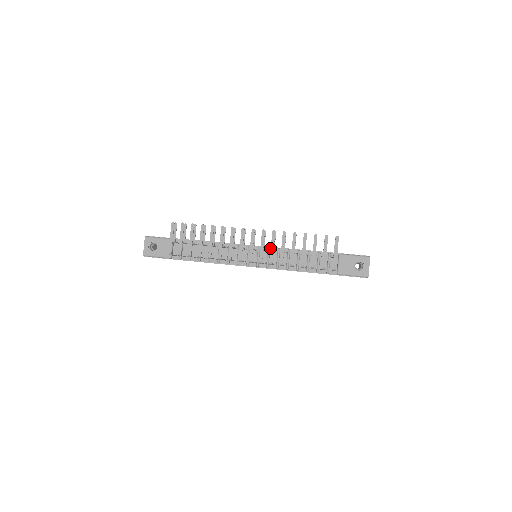
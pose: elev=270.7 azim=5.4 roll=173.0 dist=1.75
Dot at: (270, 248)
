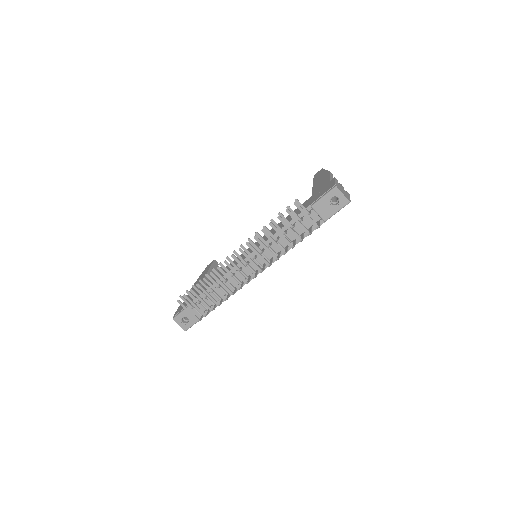
Dot at: occluded
